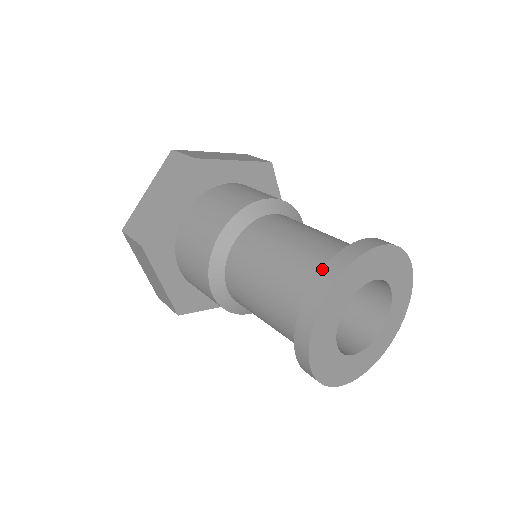
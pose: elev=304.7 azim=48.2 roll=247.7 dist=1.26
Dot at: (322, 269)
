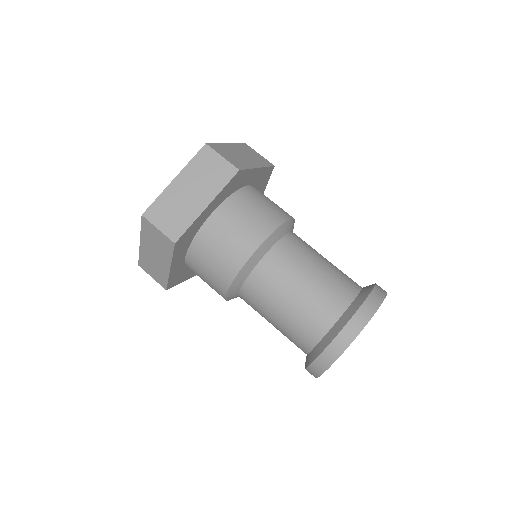
Dot at: (354, 314)
